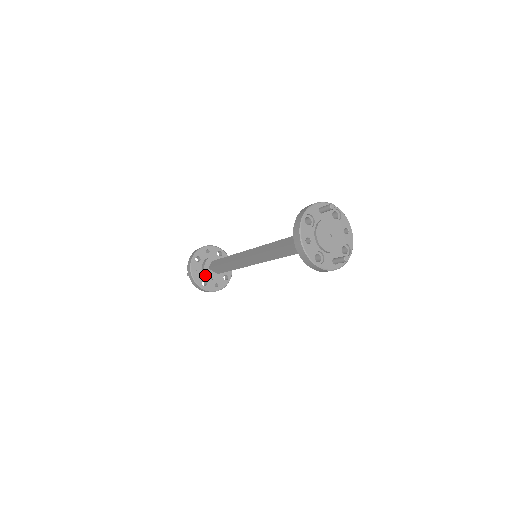
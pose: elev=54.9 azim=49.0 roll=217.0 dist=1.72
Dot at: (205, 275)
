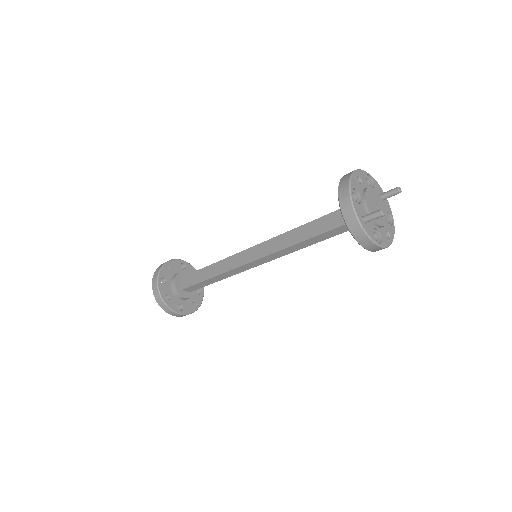
Dot at: (173, 278)
